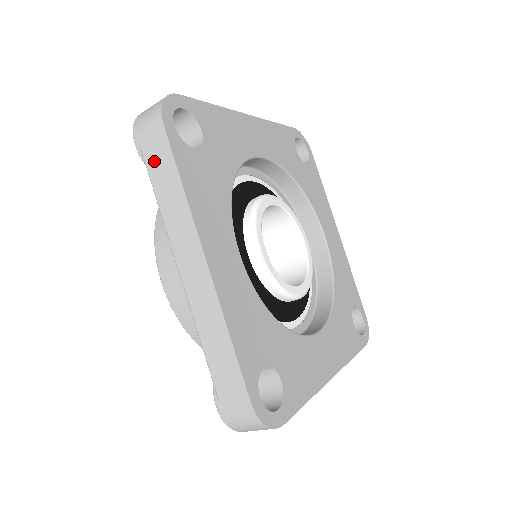
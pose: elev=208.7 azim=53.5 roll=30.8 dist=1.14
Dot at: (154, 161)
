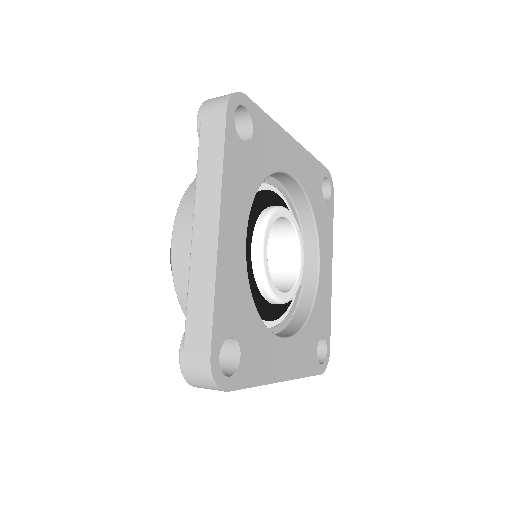
Dot at: (207, 137)
